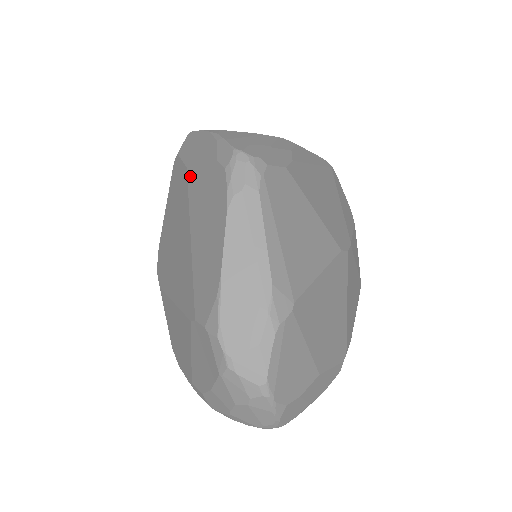
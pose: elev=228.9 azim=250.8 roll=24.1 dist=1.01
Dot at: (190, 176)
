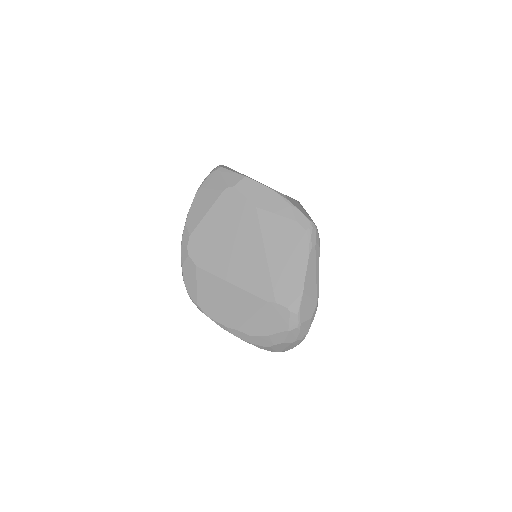
Dot at: (262, 215)
